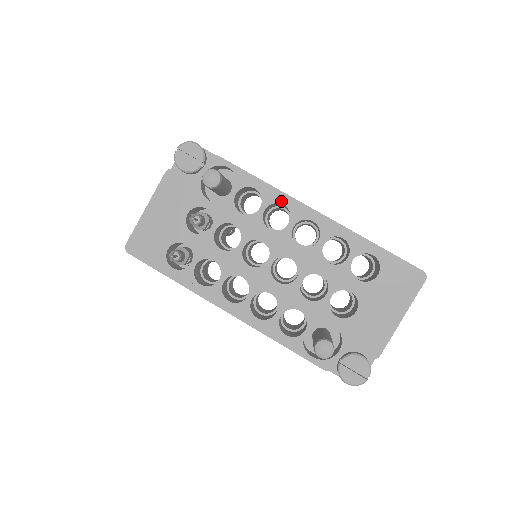
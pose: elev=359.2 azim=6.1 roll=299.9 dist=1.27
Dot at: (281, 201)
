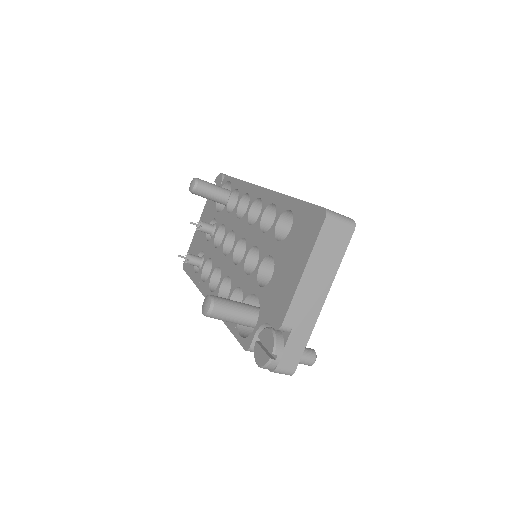
Dot at: (247, 191)
